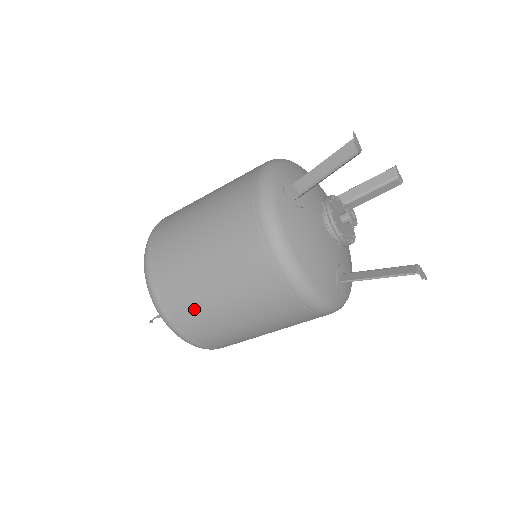
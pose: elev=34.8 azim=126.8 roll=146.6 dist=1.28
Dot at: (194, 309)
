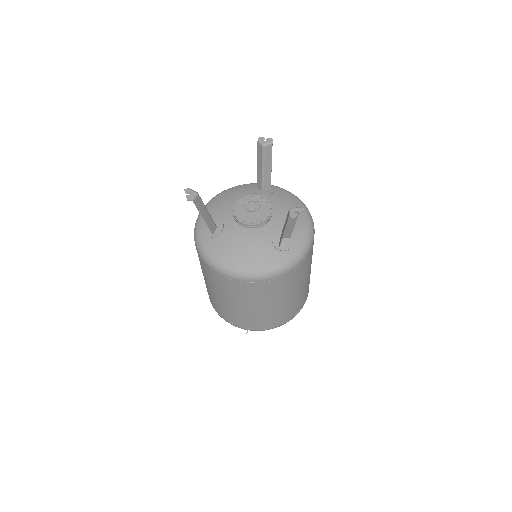
Dot at: (244, 318)
